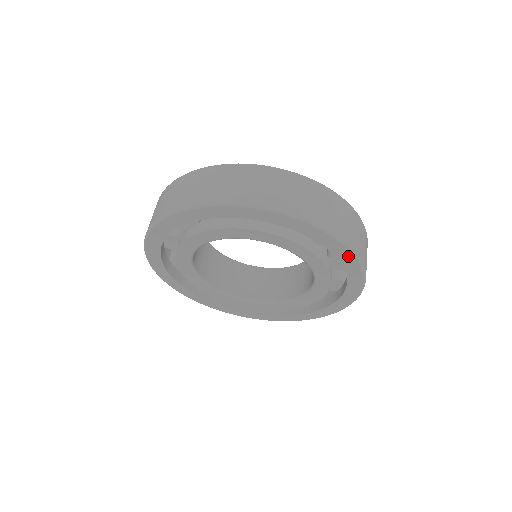
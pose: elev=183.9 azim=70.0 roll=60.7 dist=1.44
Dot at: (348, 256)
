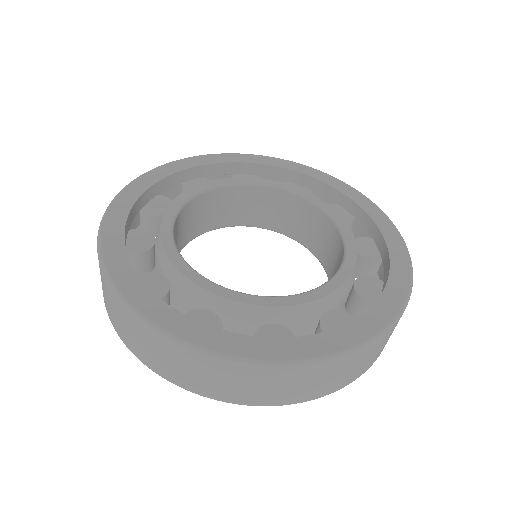
Dot at: occluded
